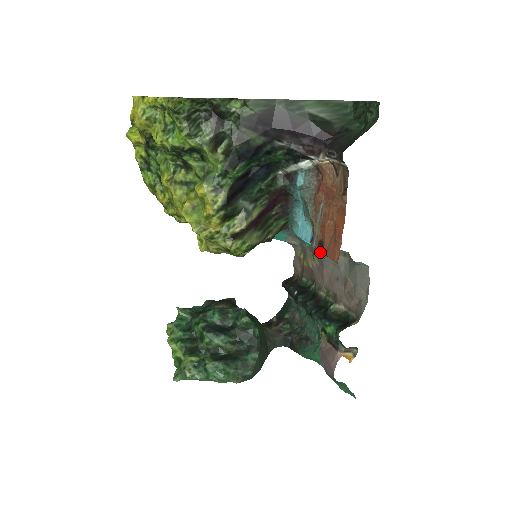
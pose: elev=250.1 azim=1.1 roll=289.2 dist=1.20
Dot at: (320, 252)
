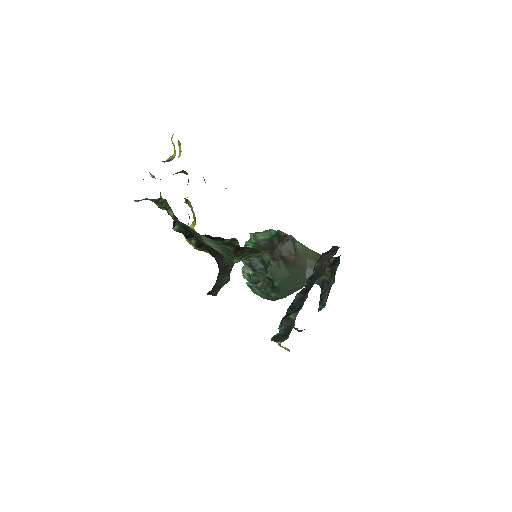
Dot at: occluded
